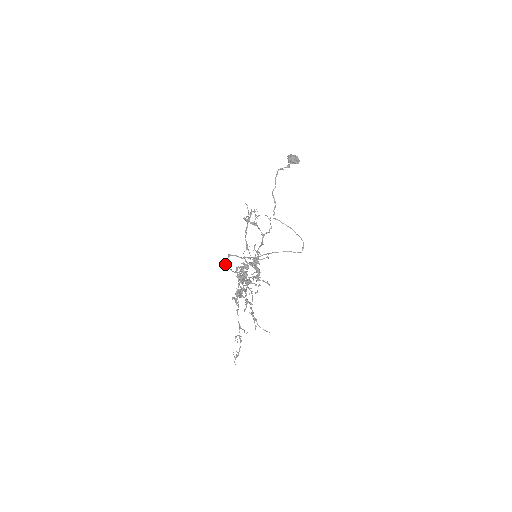
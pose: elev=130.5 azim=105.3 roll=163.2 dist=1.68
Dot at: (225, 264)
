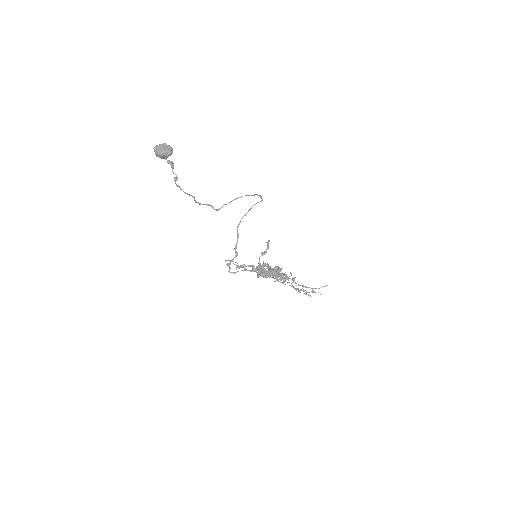
Dot at: occluded
